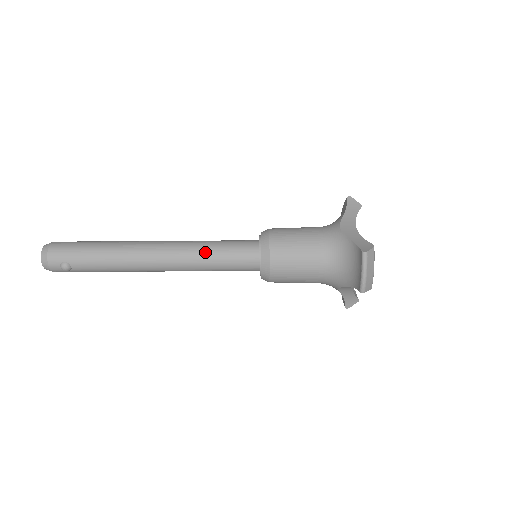
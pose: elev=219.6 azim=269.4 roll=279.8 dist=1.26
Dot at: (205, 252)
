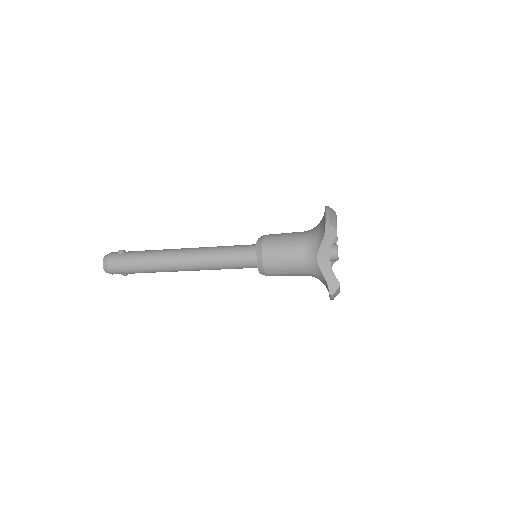
Dot at: (218, 267)
